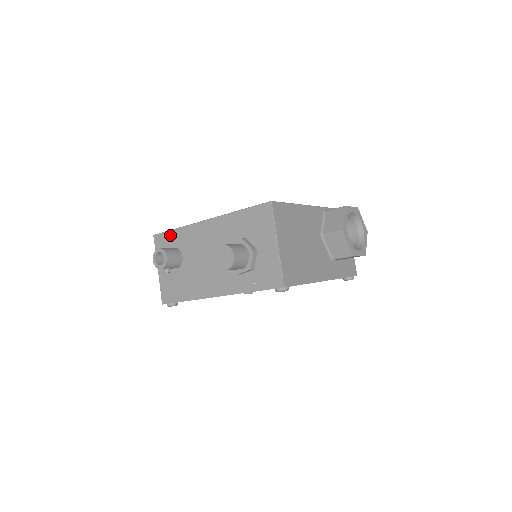
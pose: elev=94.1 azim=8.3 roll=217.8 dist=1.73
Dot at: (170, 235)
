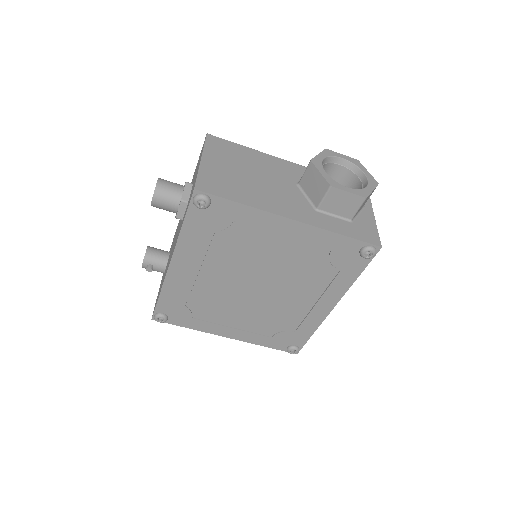
Dot at: occluded
